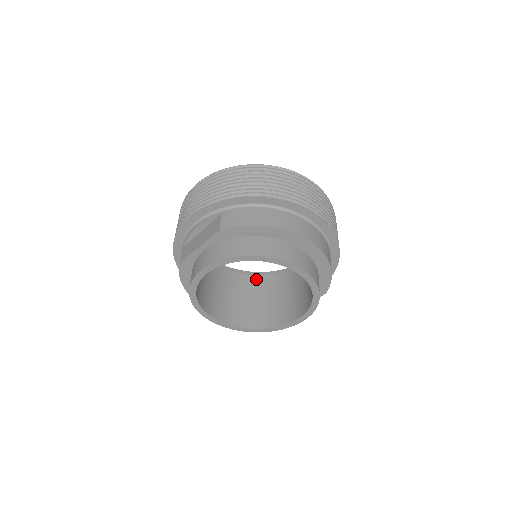
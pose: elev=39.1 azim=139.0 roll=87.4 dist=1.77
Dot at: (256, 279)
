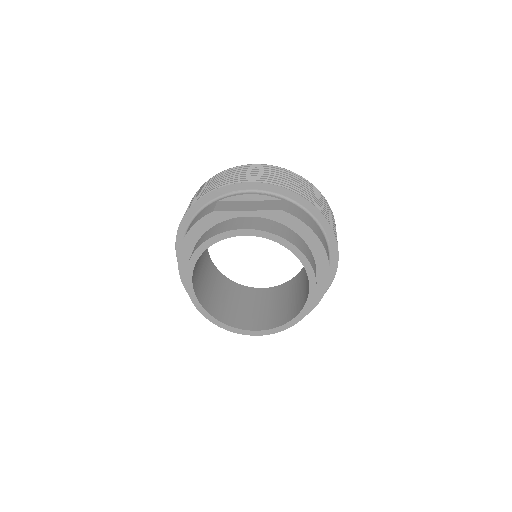
Dot at: (222, 277)
